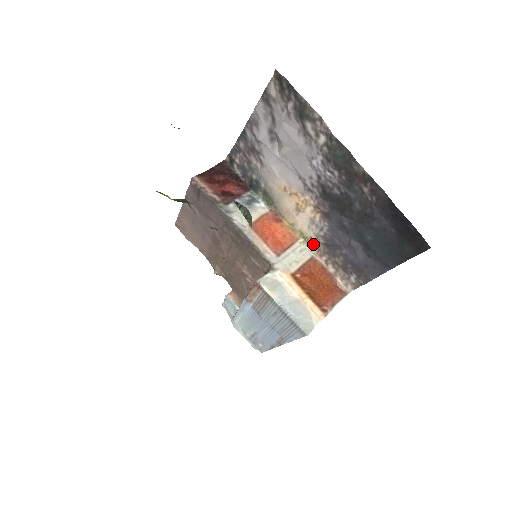
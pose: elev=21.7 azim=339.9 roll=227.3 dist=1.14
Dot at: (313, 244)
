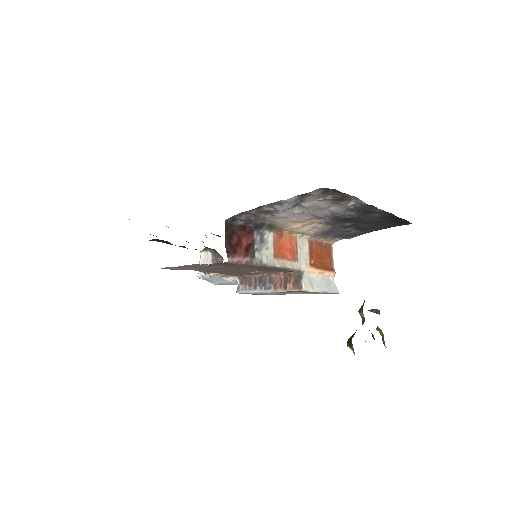
Dot at: (310, 235)
